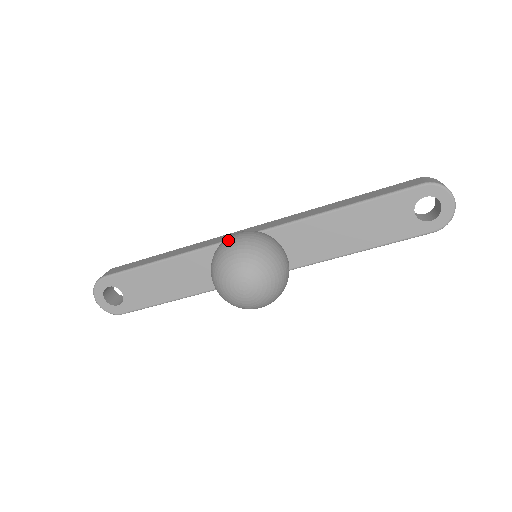
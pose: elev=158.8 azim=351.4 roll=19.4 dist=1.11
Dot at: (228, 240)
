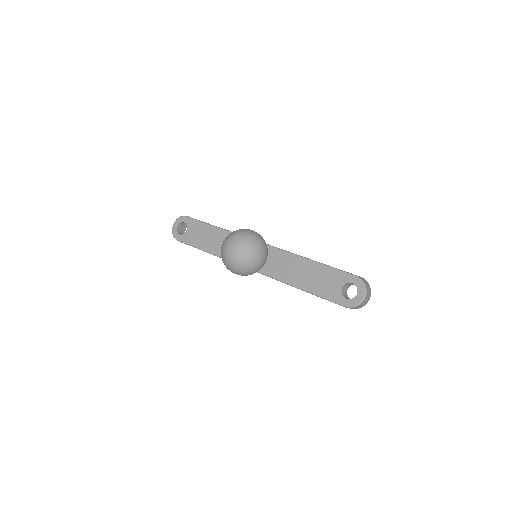
Dot at: occluded
